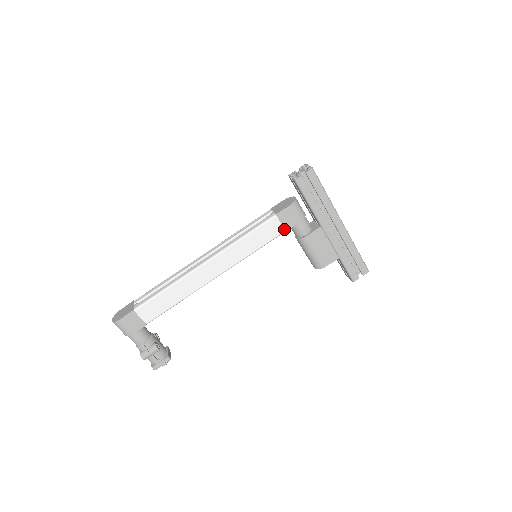
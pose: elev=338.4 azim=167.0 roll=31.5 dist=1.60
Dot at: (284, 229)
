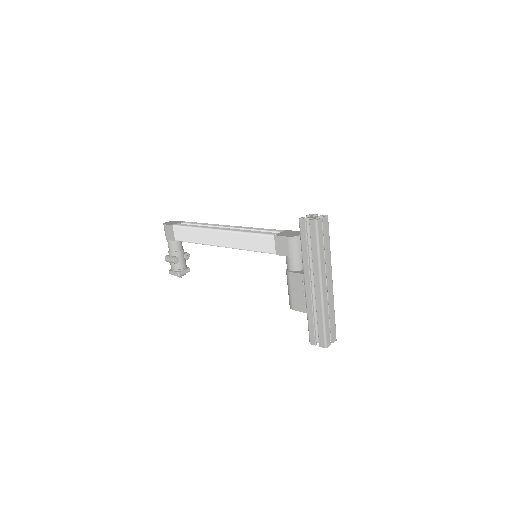
Dot at: (275, 251)
